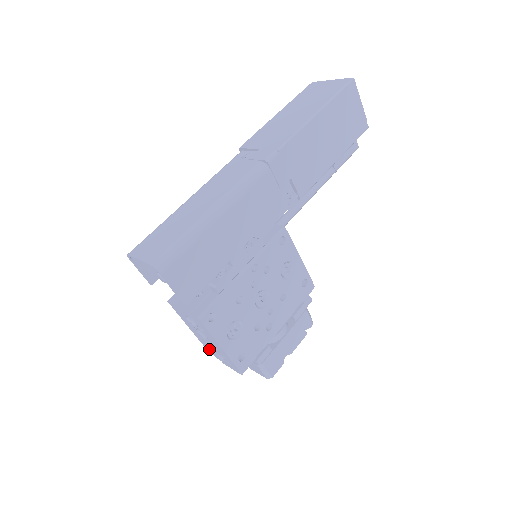
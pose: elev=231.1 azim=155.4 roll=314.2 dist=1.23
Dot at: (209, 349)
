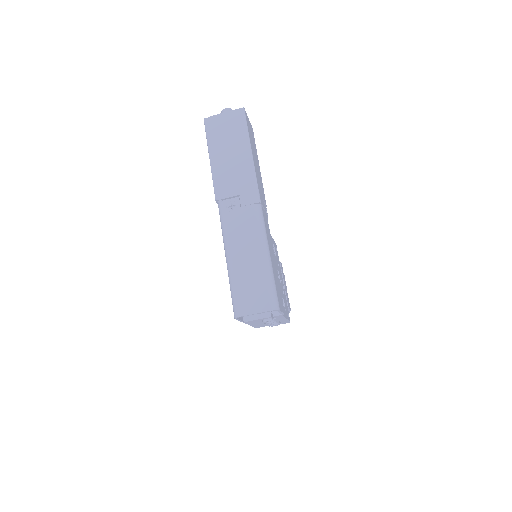
Dot at: (261, 326)
